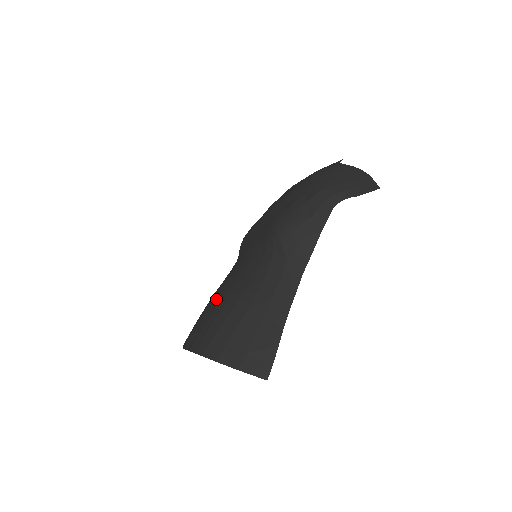
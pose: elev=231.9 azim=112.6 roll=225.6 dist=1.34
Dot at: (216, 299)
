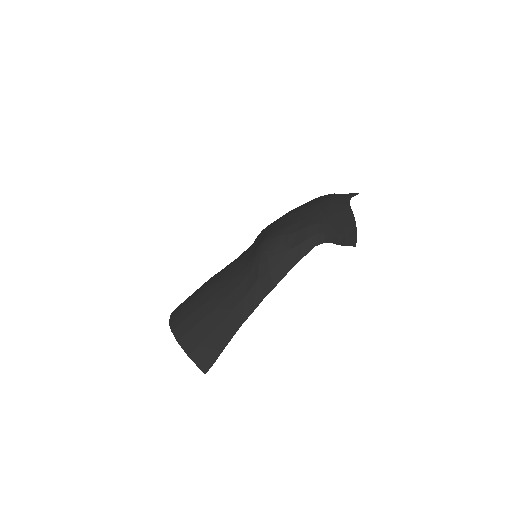
Dot at: (206, 284)
